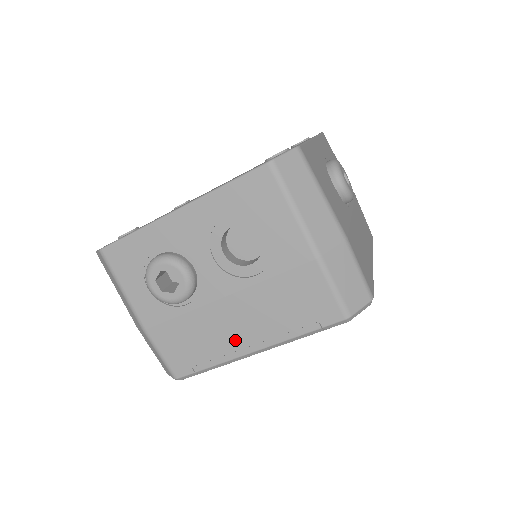
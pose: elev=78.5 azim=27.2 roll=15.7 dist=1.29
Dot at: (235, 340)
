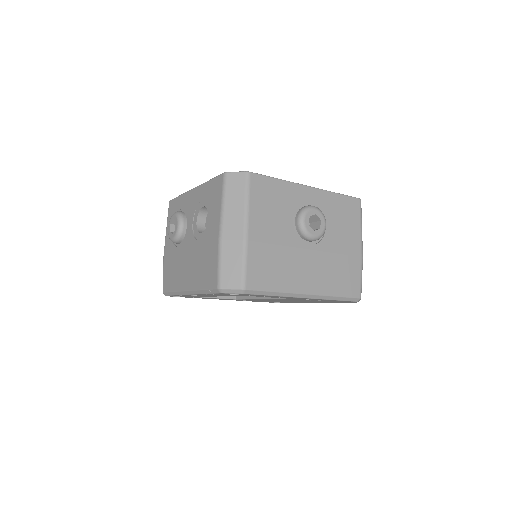
Dot at: (183, 279)
